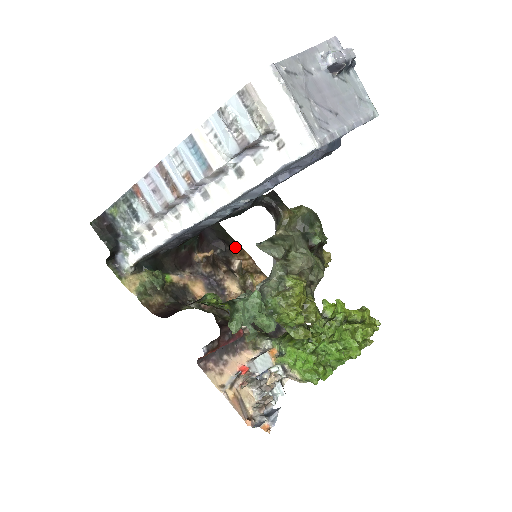
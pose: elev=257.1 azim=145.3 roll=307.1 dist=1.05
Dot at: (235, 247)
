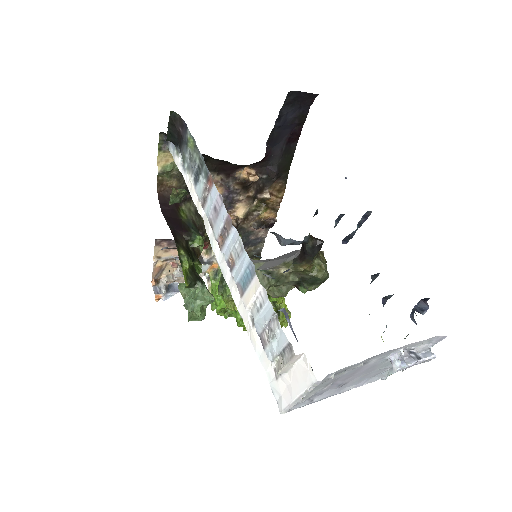
Dot at: (281, 182)
